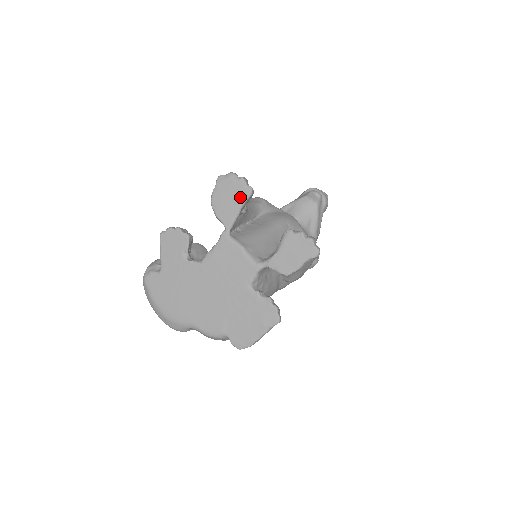
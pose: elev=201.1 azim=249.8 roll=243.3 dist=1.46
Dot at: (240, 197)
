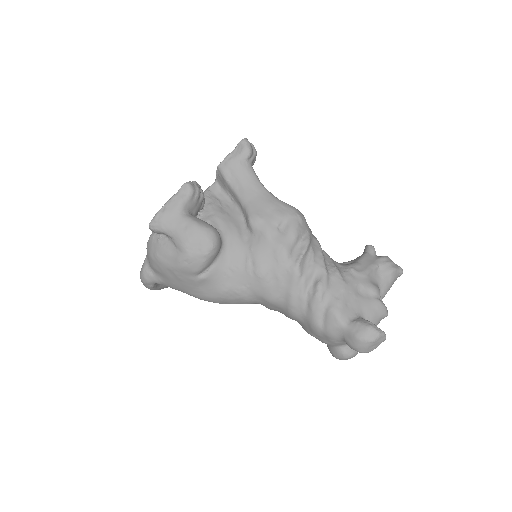
Dot at: occluded
